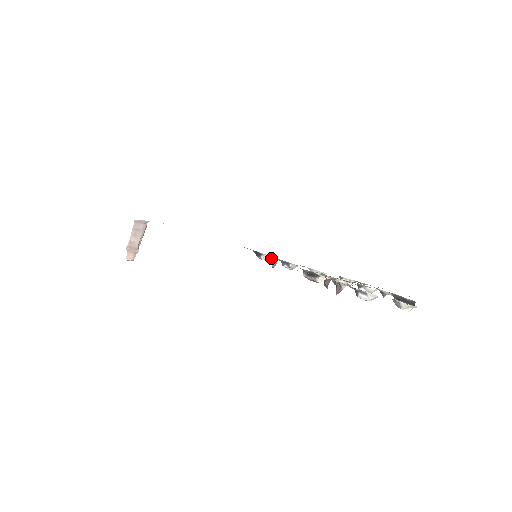
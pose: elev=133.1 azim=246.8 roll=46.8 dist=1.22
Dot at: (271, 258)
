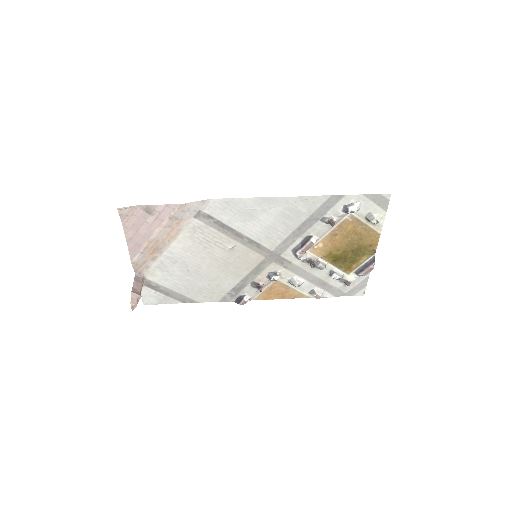
Dot at: (256, 287)
